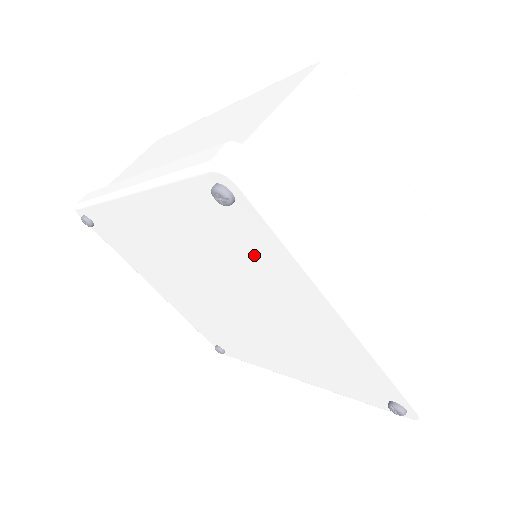
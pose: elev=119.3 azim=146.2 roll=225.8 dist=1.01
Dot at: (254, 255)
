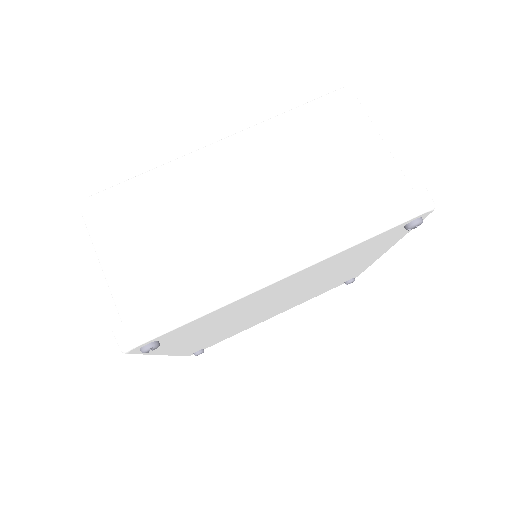
Dot at: (215, 318)
